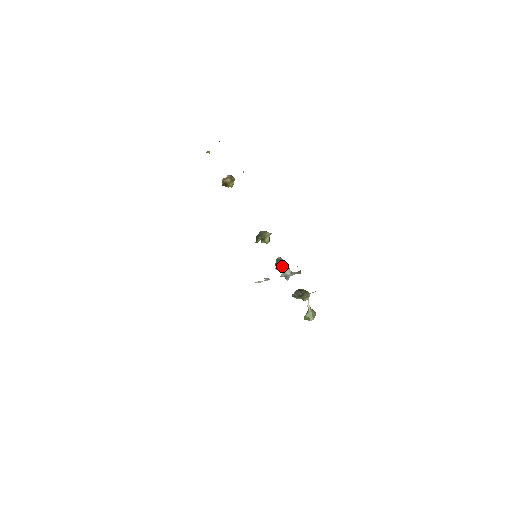
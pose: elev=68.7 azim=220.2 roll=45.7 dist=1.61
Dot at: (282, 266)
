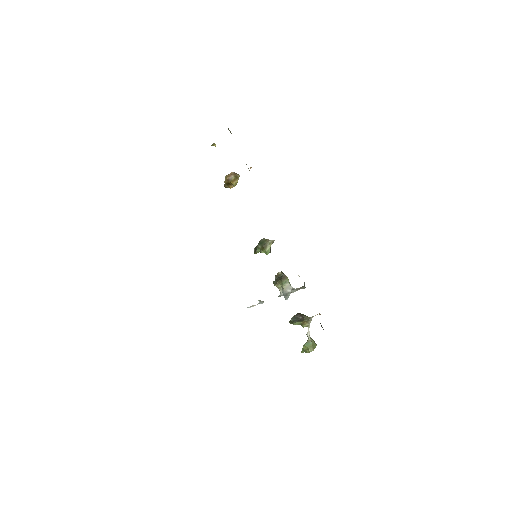
Dot at: (282, 281)
